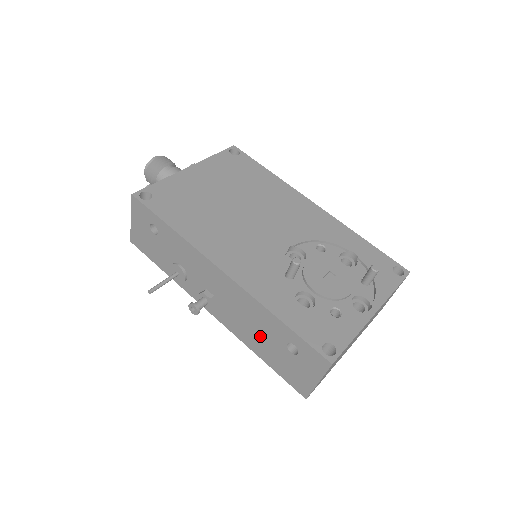
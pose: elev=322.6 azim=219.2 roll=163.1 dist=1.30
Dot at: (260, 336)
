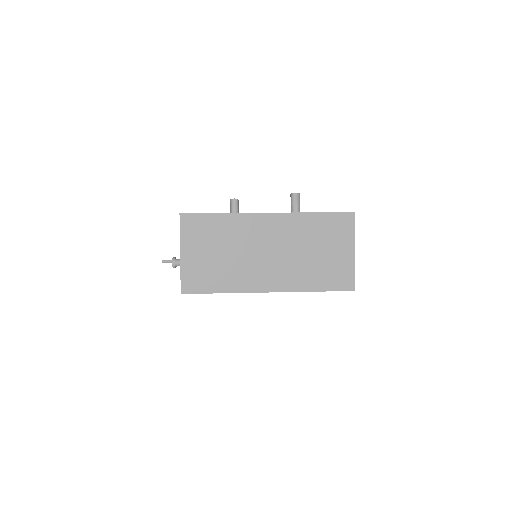
Dot at: occluded
